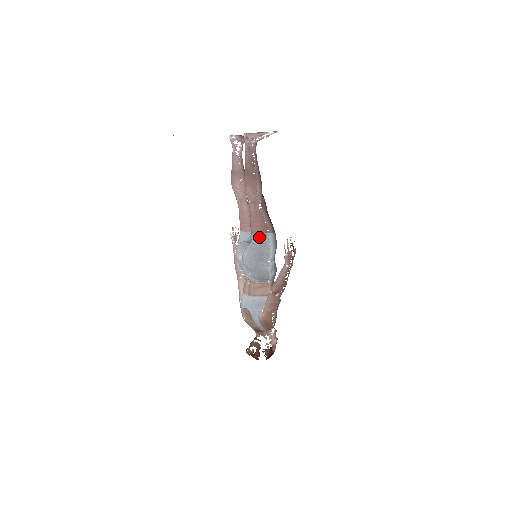
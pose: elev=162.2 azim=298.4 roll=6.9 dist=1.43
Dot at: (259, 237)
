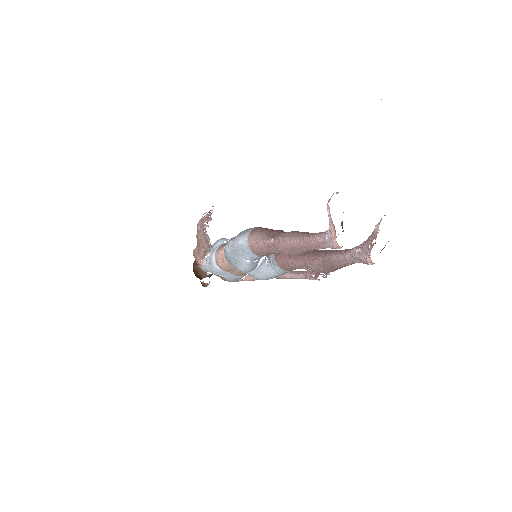
Dot at: occluded
